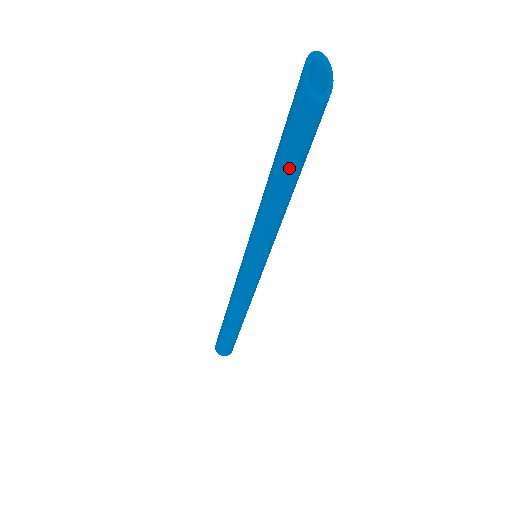
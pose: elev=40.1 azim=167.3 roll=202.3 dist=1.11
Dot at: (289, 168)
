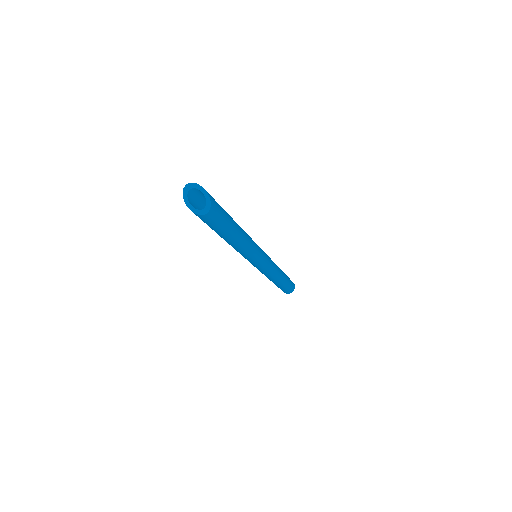
Dot at: (222, 235)
